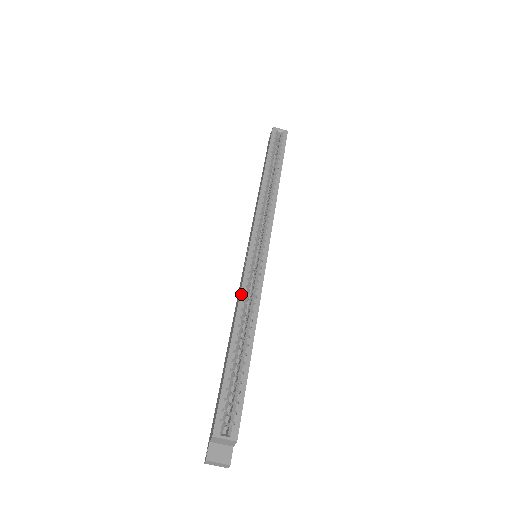
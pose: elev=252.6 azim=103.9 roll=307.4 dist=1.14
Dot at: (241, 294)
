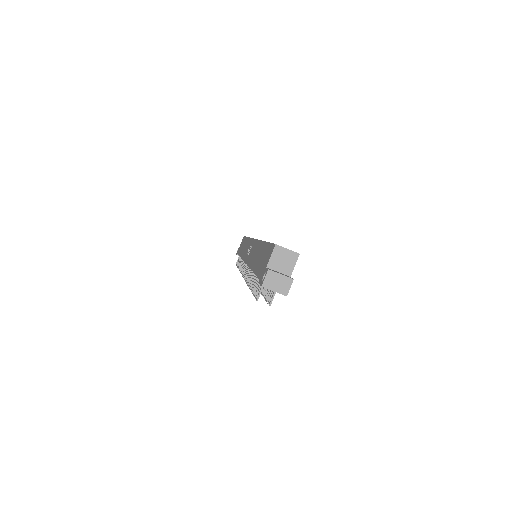
Dot at: occluded
